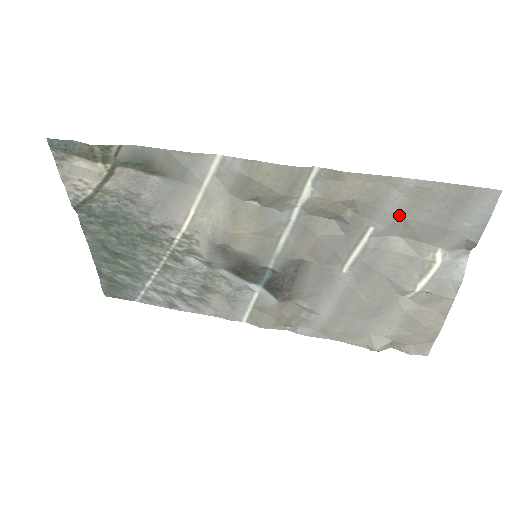
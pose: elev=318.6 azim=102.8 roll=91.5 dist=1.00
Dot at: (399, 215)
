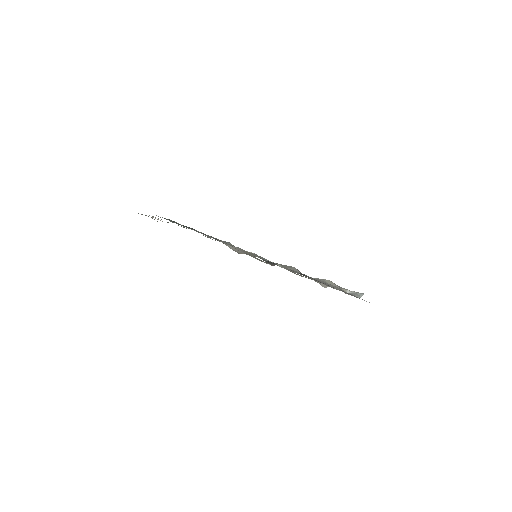
Dot at: occluded
